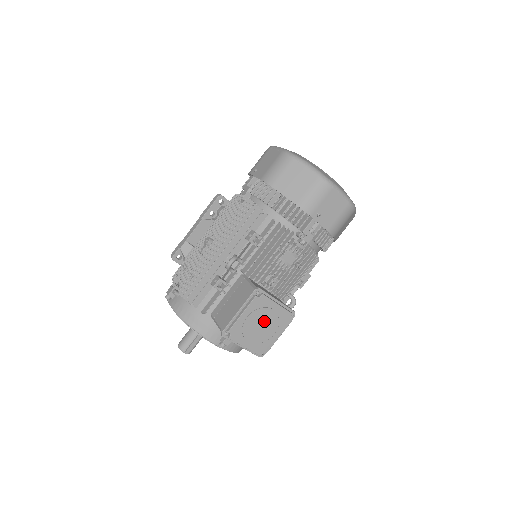
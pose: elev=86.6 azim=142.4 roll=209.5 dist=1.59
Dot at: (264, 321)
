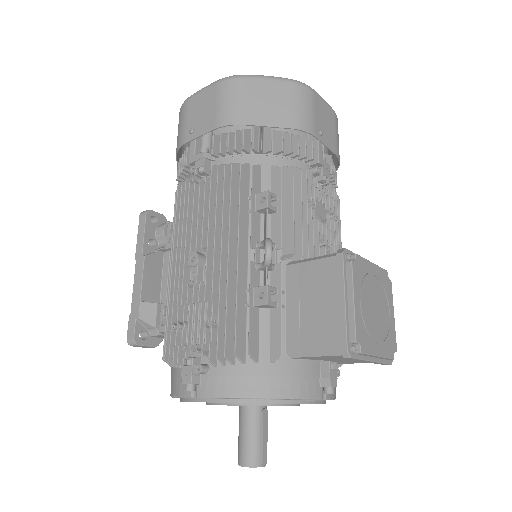
Dot at: (374, 298)
